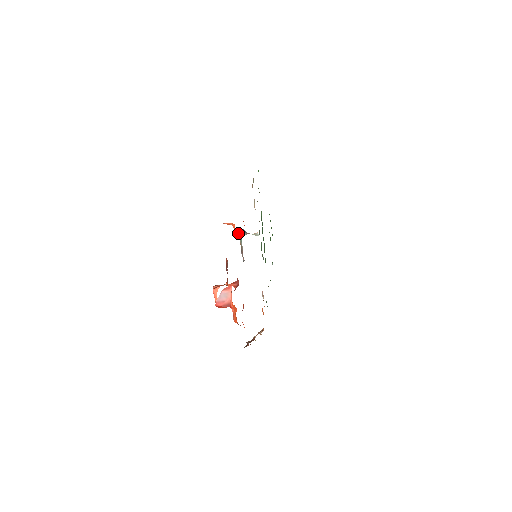
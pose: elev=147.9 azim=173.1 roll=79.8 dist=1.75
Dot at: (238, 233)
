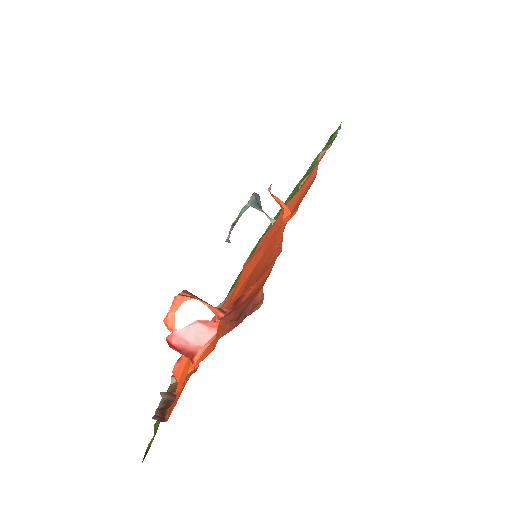
Dot at: (250, 200)
